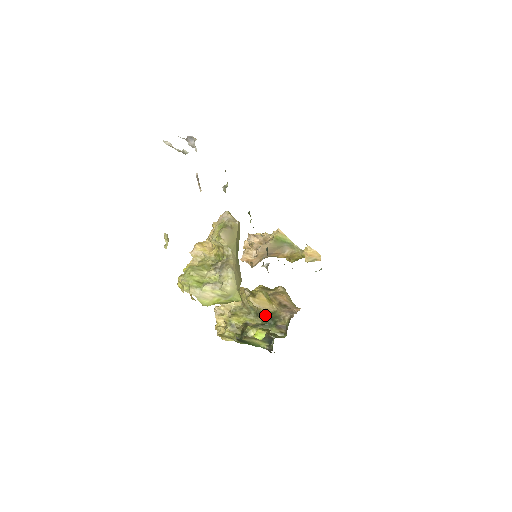
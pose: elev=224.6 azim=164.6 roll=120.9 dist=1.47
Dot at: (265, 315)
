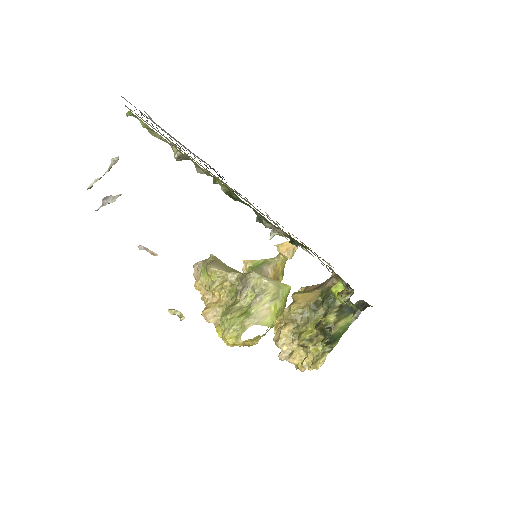
Dot at: (319, 303)
